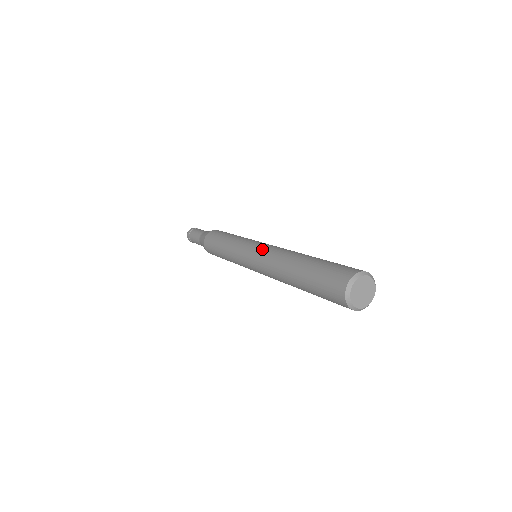
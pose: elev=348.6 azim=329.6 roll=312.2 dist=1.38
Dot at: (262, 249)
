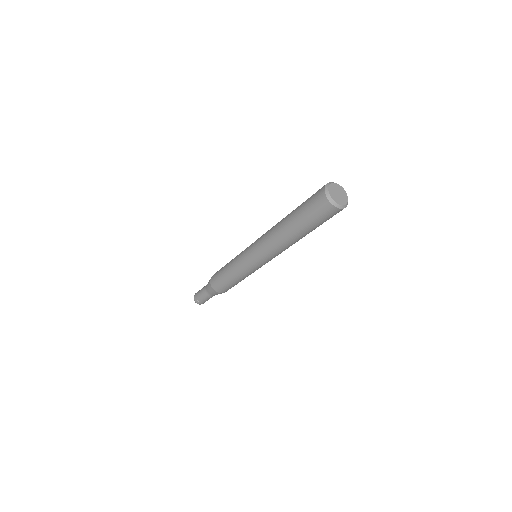
Dot at: (258, 240)
